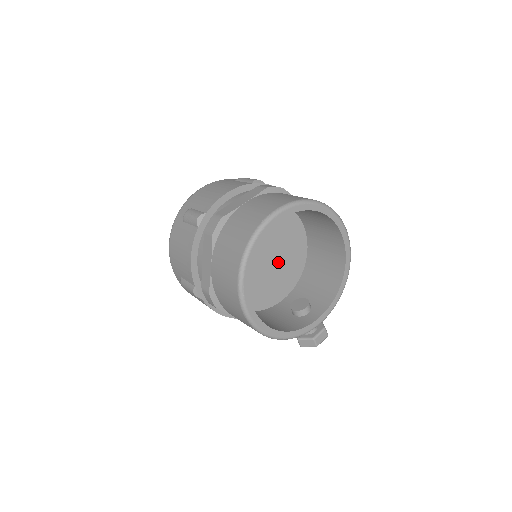
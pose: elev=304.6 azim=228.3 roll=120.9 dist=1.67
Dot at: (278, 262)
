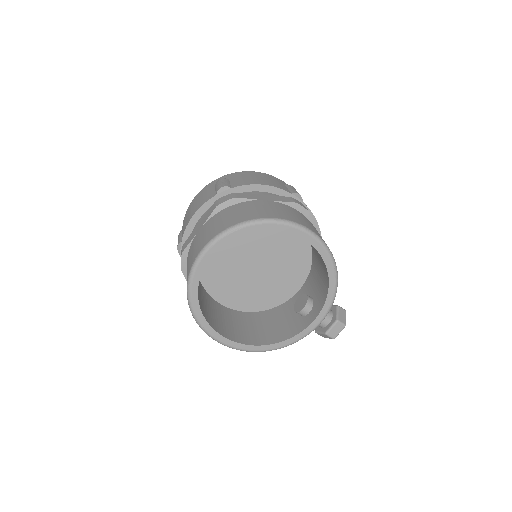
Dot at: (275, 260)
